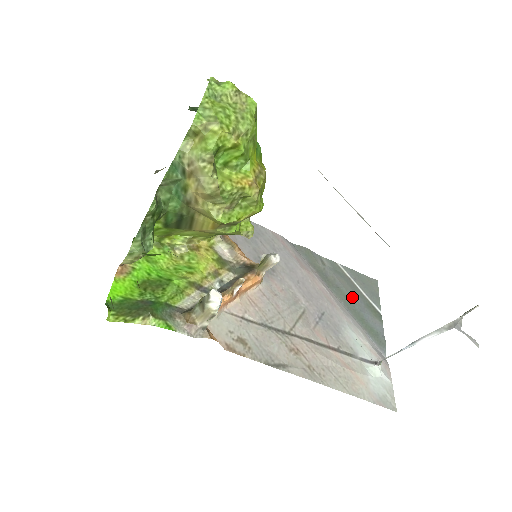
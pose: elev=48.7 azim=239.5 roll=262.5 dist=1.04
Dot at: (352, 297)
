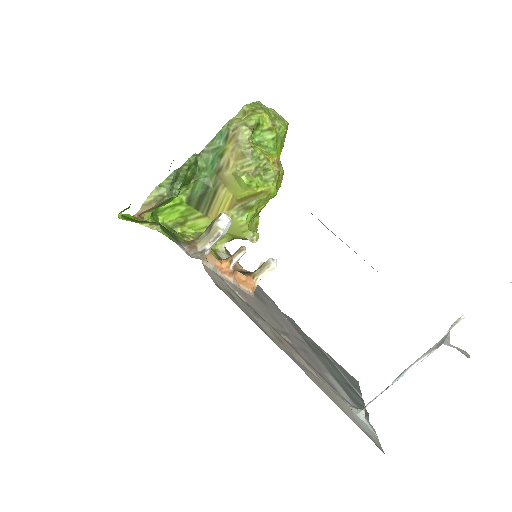
Dot at: (334, 369)
